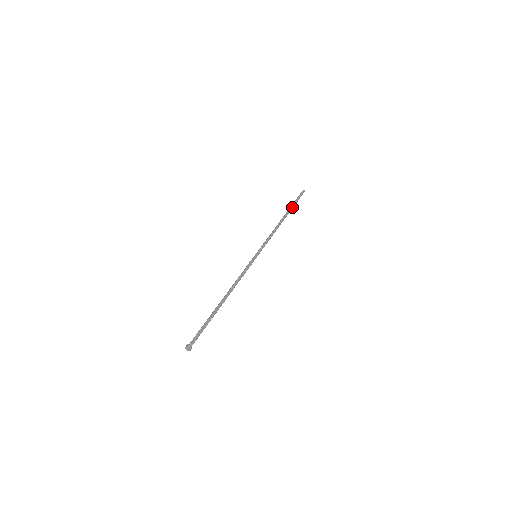
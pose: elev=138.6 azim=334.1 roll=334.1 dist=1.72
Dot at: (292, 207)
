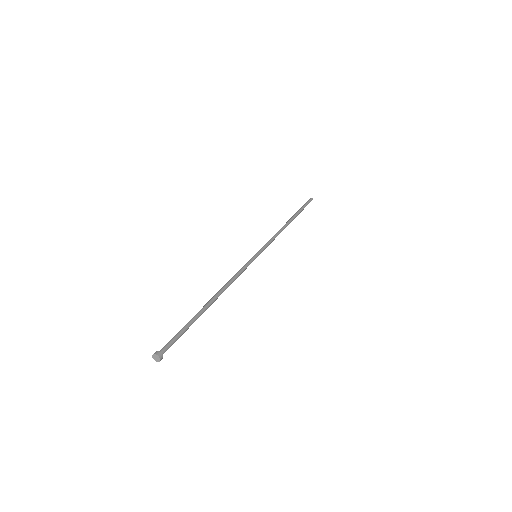
Dot at: (298, 212)
